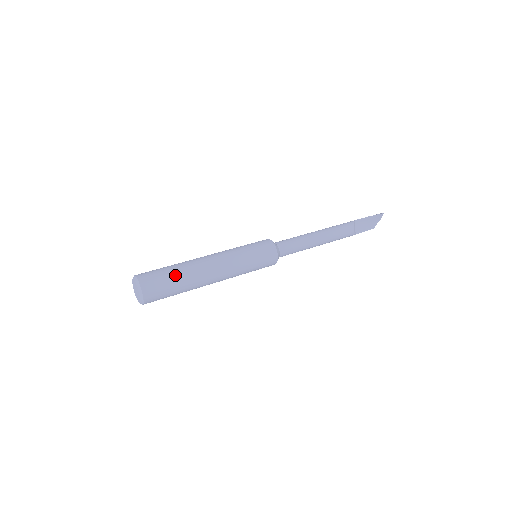
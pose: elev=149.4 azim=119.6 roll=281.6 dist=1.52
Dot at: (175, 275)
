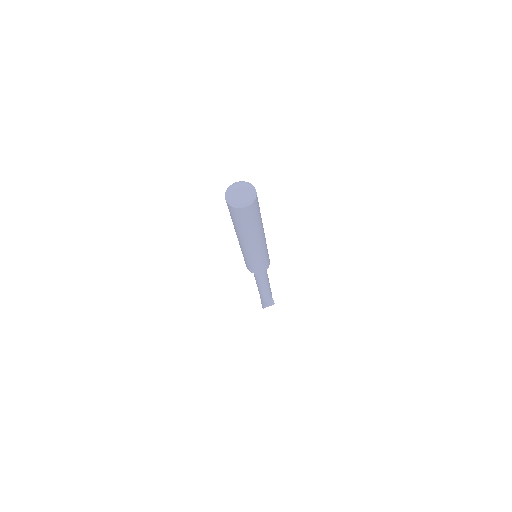
Dot at: (260, 213)
